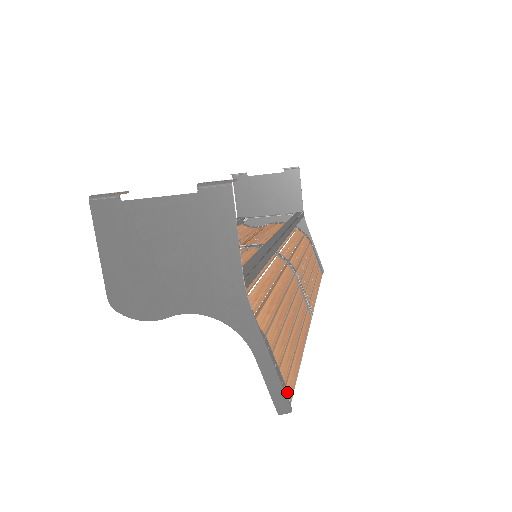
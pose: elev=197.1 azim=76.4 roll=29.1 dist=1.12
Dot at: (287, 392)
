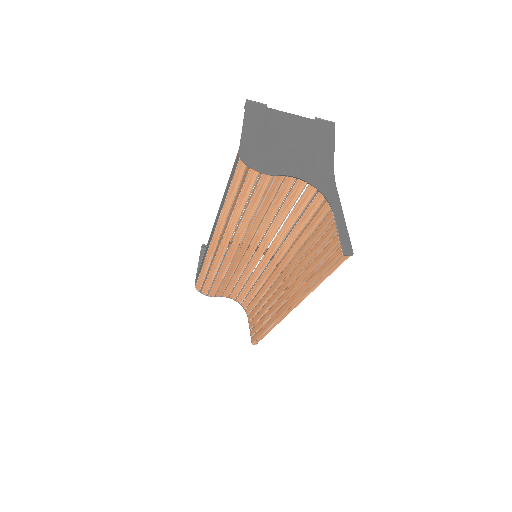
Dot at: occluded
